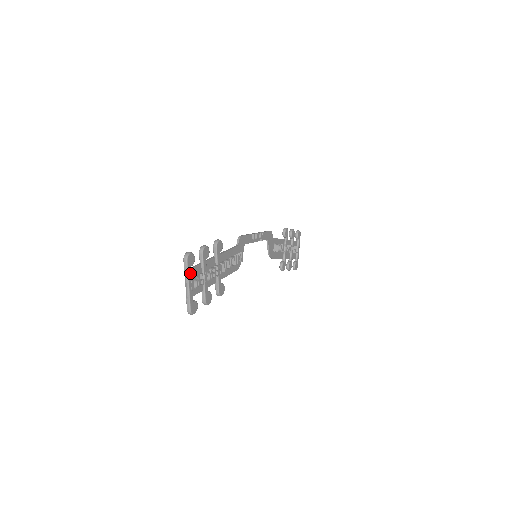
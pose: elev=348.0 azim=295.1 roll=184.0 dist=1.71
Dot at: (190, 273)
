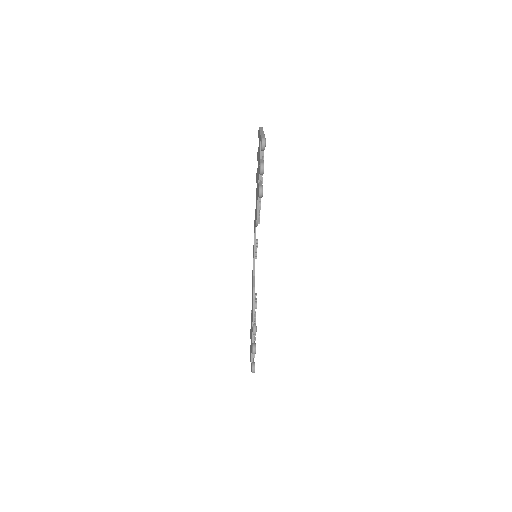
Dot at: occluded
